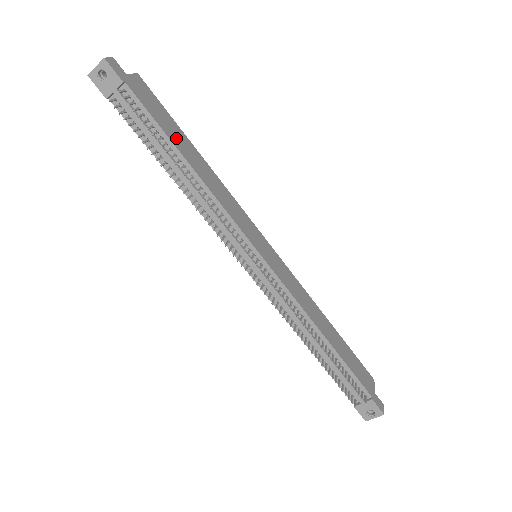
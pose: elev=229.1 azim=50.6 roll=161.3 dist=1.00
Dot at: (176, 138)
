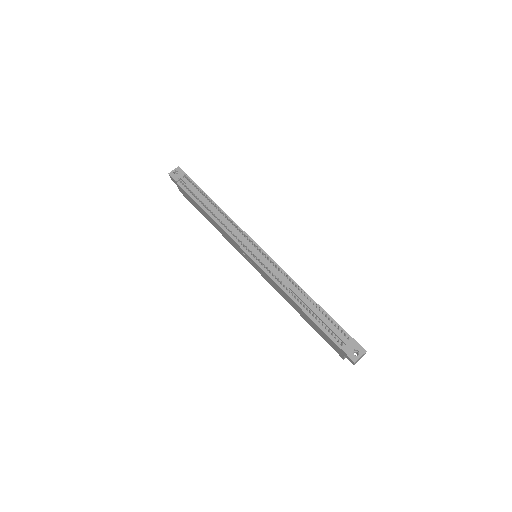
Dot at: occluded
